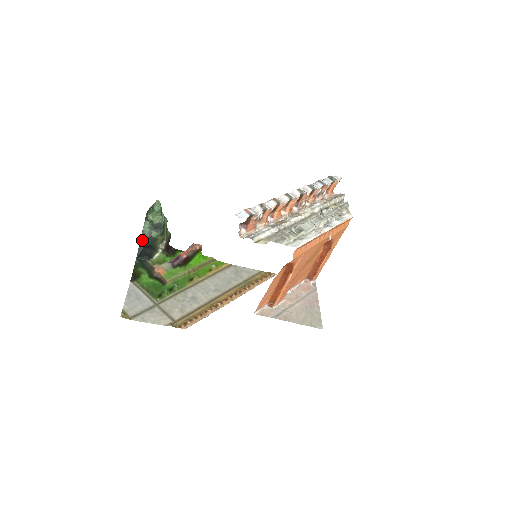
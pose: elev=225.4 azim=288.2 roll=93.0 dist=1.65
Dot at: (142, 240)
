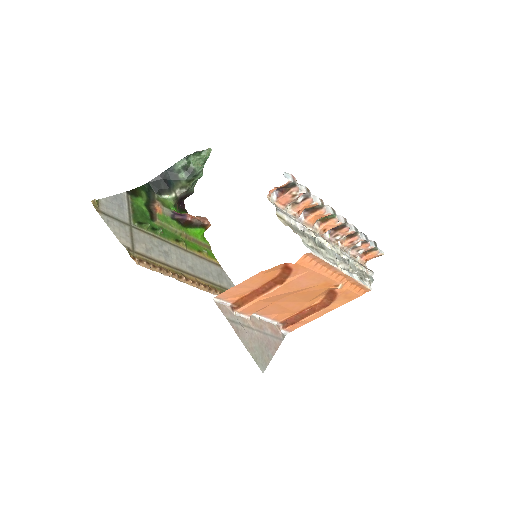
Dot at: (167, 171)
